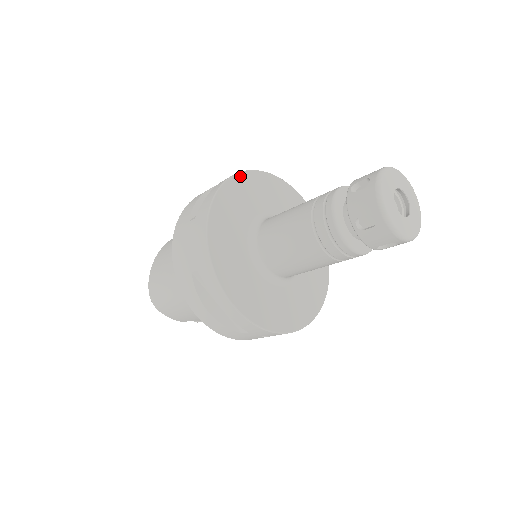
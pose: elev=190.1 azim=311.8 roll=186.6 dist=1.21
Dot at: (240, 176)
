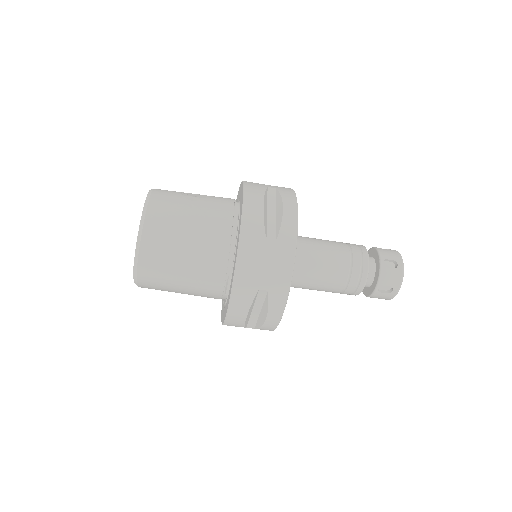
Dot at: occluded
